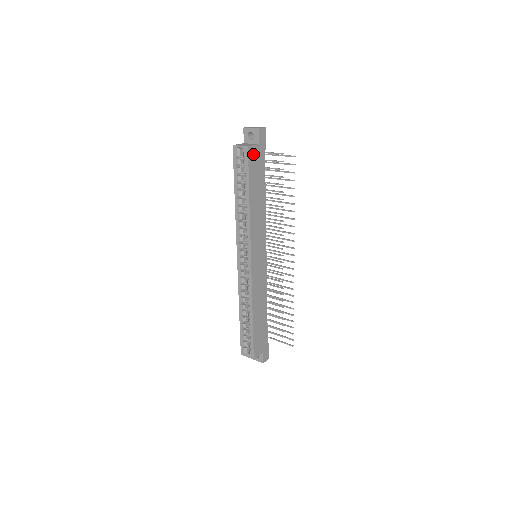
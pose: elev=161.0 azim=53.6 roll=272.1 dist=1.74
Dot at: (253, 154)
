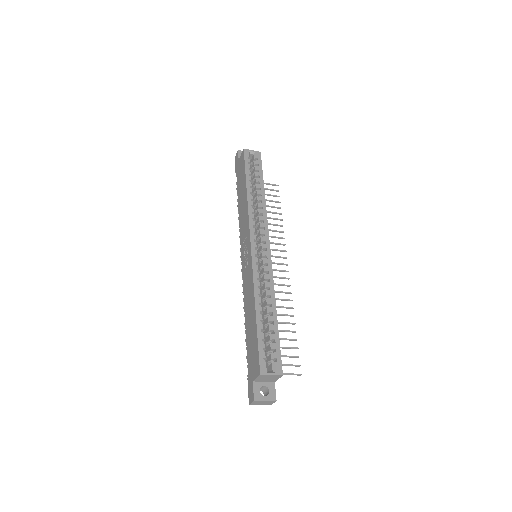
Dot at: occluded
